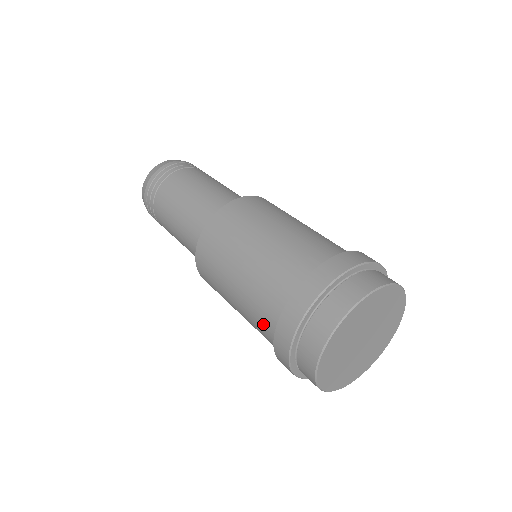
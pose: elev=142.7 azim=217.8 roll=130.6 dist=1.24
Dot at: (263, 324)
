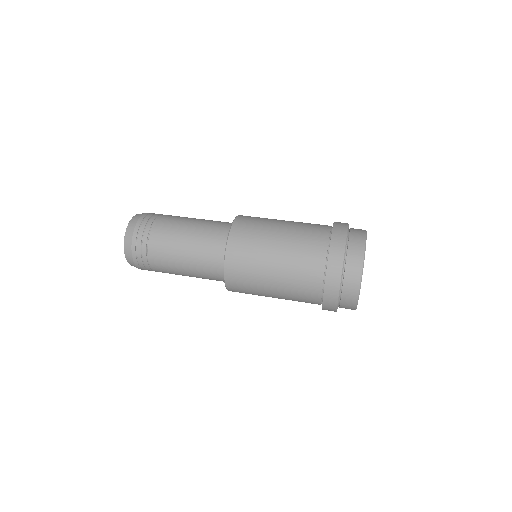
Dot at: (307, 298)
